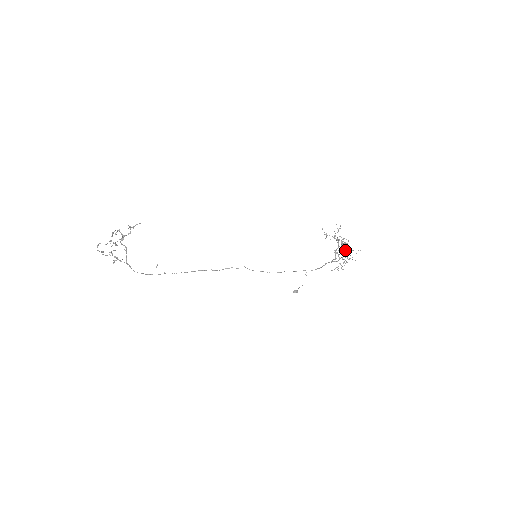
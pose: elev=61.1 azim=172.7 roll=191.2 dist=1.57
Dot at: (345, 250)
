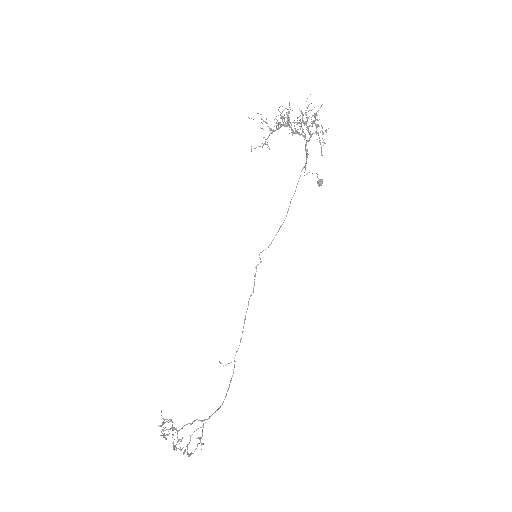
Dot at: occluded
